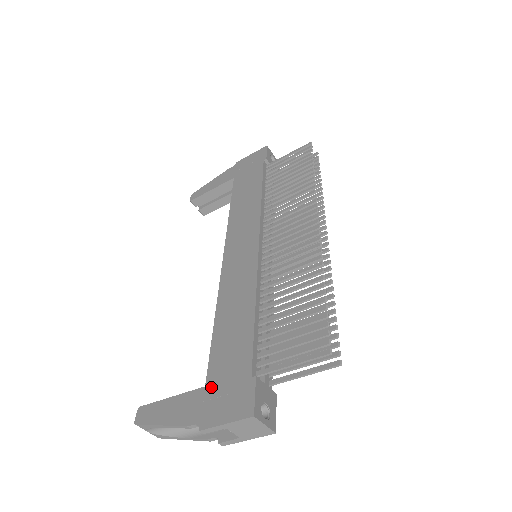
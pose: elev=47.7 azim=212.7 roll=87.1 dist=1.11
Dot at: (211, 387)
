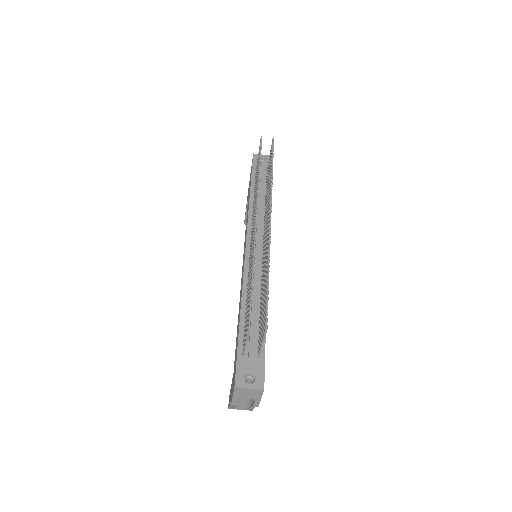
Dot at: (233, 373)
